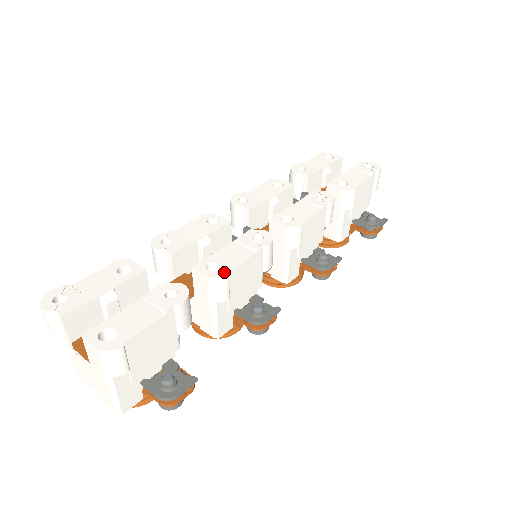
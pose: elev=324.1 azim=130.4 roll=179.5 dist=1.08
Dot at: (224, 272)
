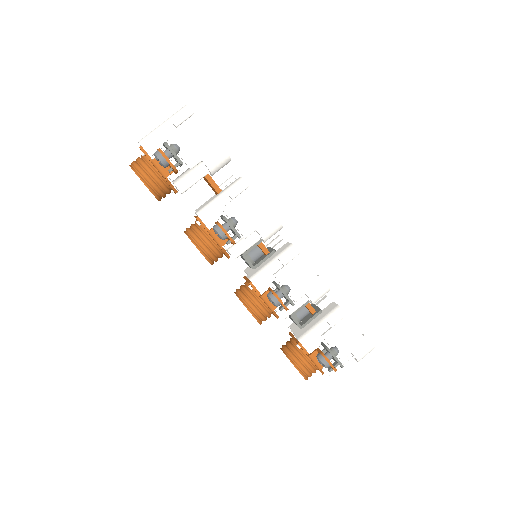
Dot at: (248, 185)
